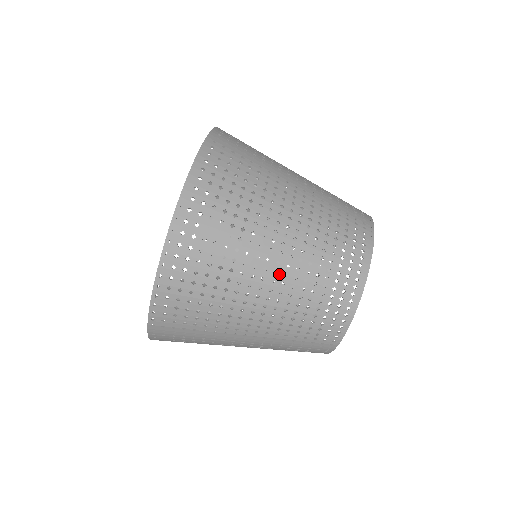
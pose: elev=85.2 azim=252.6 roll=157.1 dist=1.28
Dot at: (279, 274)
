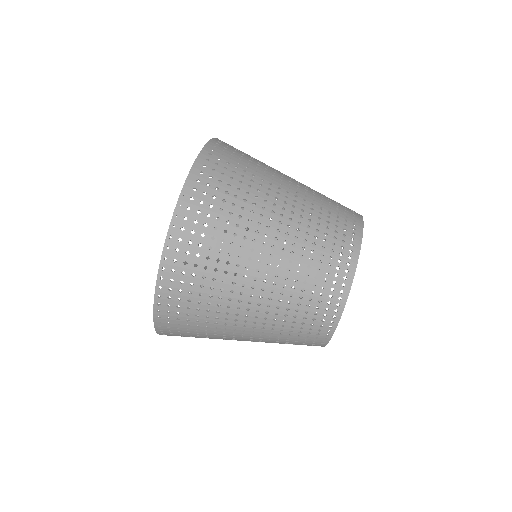
Dot at: (277, 249)
